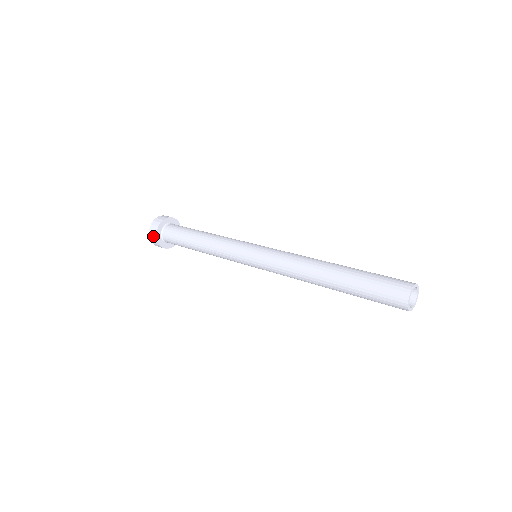
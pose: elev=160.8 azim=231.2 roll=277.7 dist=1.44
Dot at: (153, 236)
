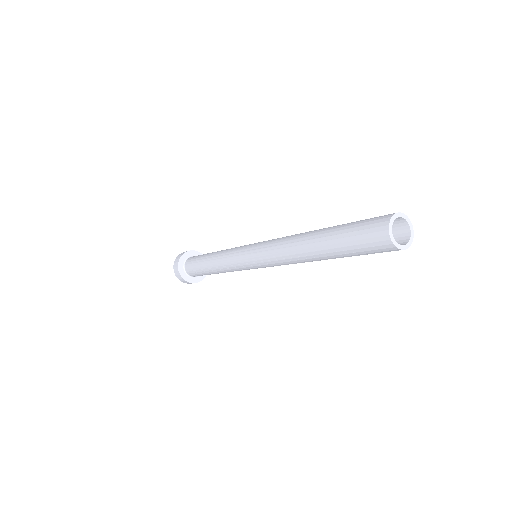
Dot at: (177, 261)
